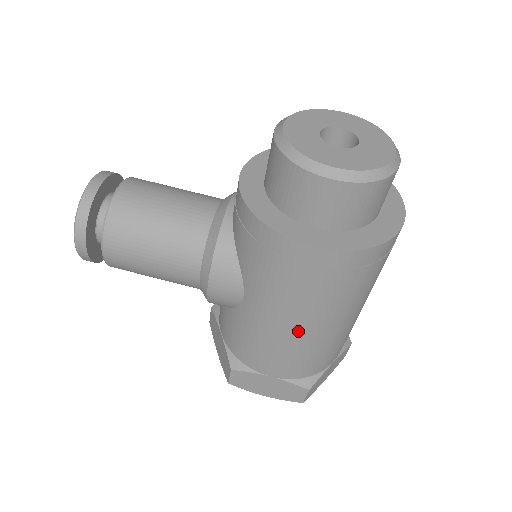
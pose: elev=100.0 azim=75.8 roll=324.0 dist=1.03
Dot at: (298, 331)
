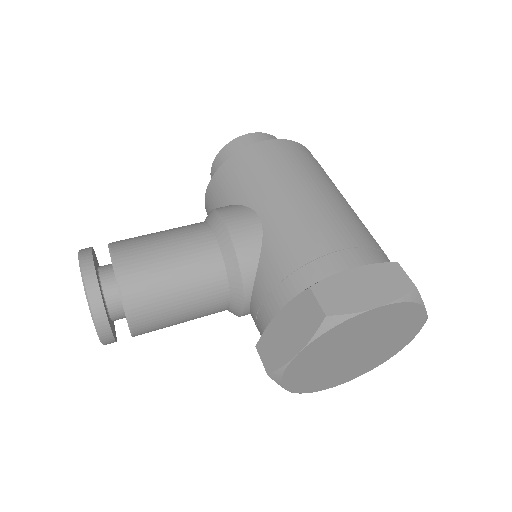
Dot at: (318, 201)
